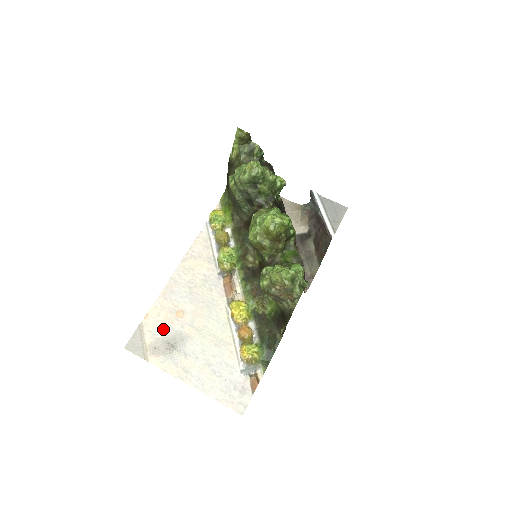
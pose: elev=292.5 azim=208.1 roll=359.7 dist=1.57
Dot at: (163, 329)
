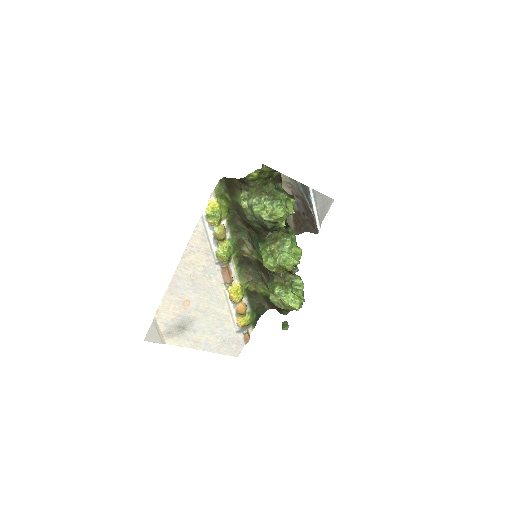
Dot at: (174, 318)
